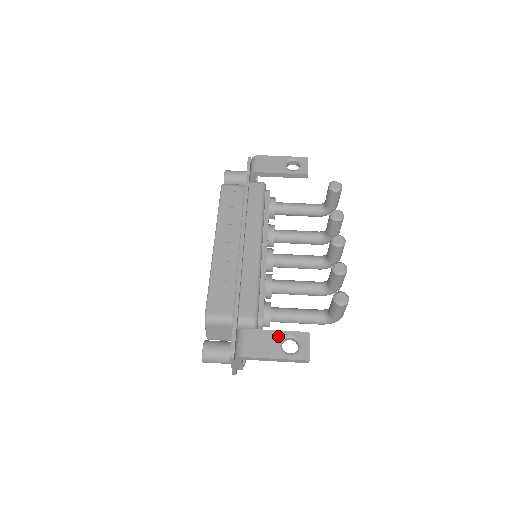
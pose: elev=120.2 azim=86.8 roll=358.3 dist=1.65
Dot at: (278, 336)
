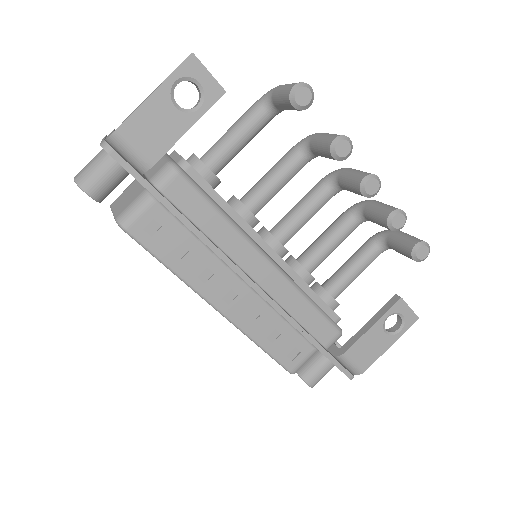
Dot at: (378, 329)
